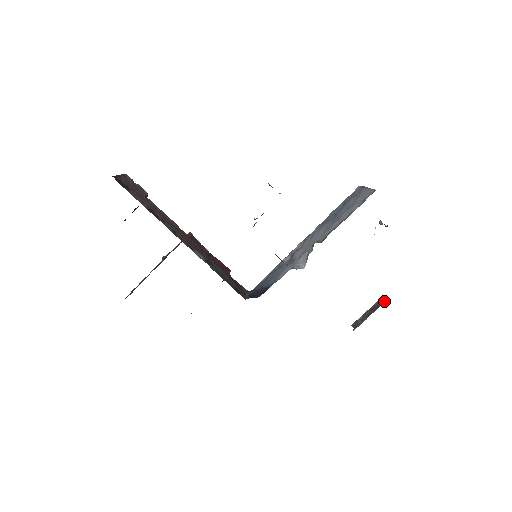
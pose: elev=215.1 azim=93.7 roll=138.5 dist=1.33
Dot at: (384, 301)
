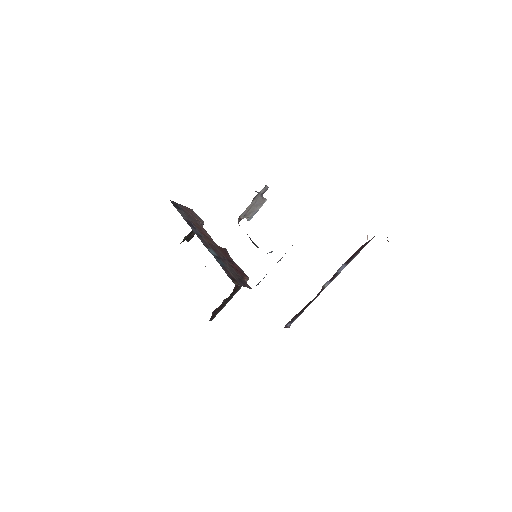
Dot at: occluded
